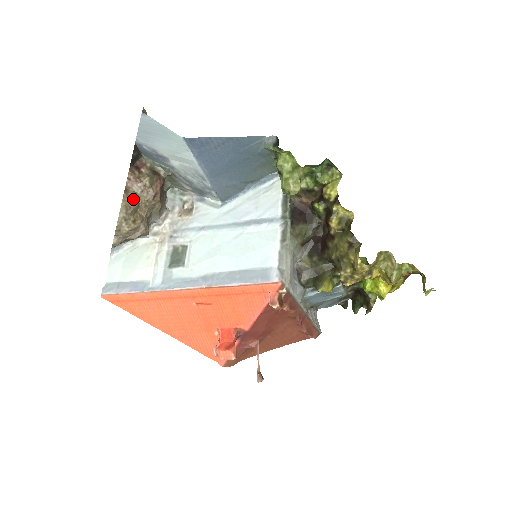
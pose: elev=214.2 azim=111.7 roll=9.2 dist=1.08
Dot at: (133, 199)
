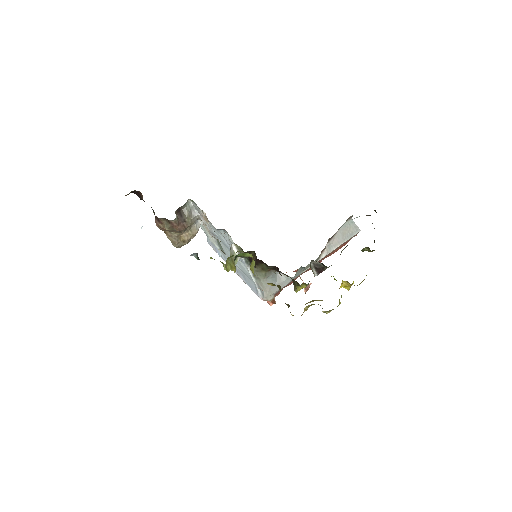
Dot at: (172, 237)
